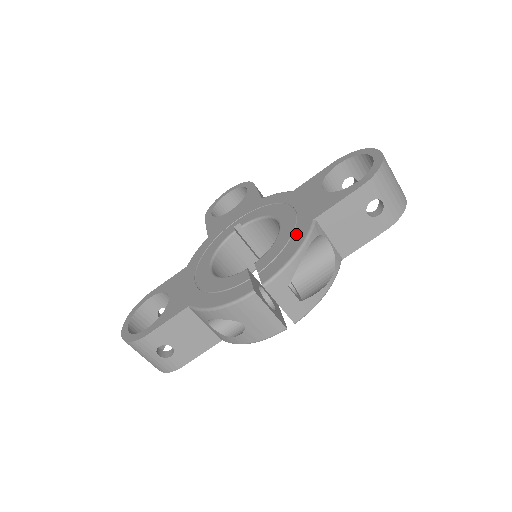
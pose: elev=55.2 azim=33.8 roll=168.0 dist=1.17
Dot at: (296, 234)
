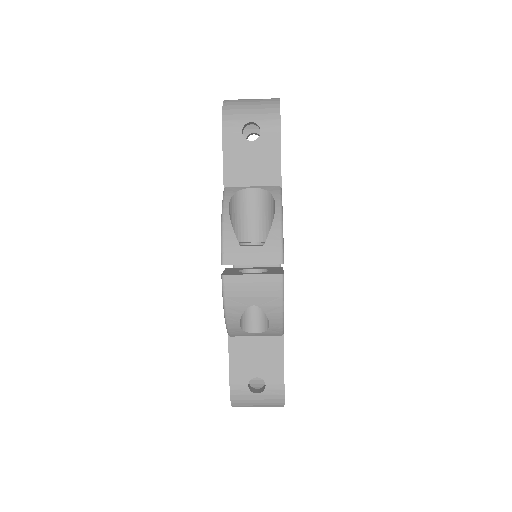
Dot at: occluded
